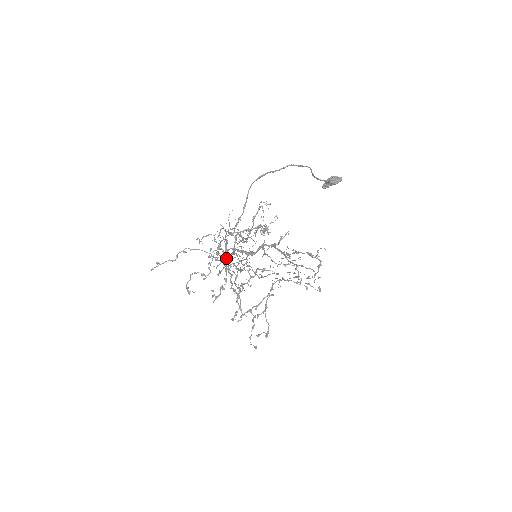
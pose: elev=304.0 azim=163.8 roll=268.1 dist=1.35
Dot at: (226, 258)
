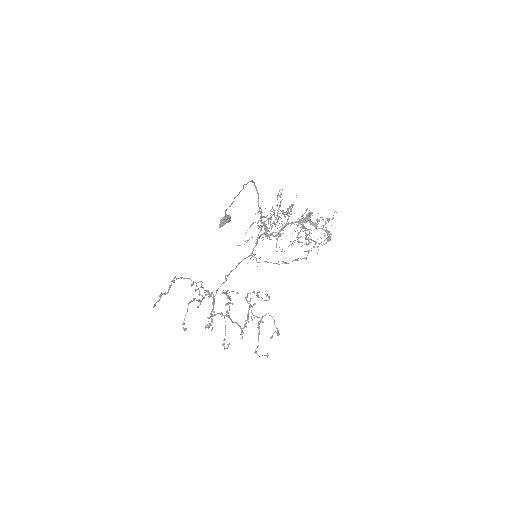
Dot at: (252, 253)
